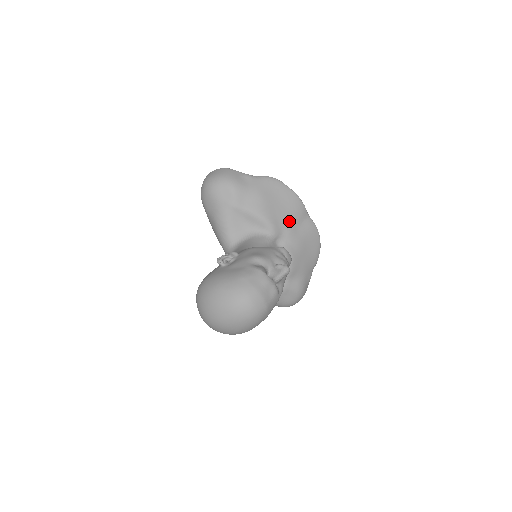
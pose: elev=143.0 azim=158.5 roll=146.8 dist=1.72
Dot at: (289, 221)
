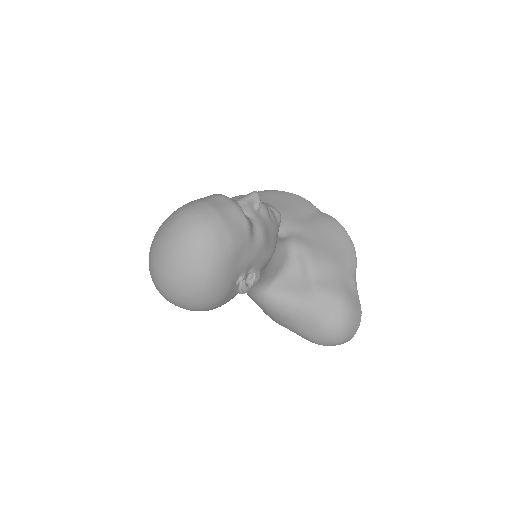
Dot at: (291, 214)
